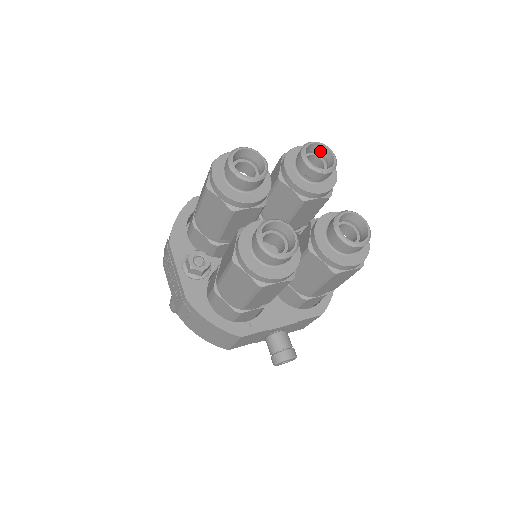
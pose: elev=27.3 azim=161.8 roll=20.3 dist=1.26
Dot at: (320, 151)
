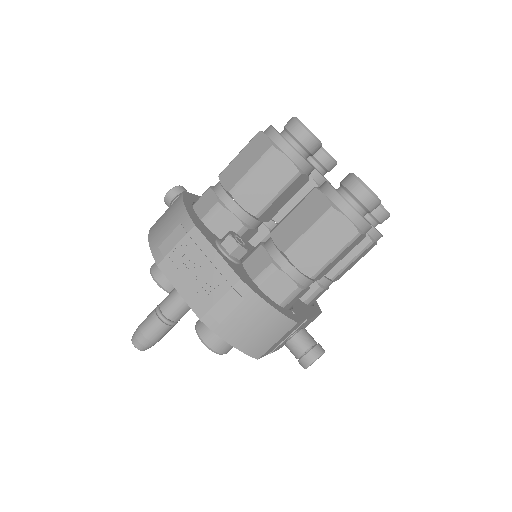
Dot at: occluded
